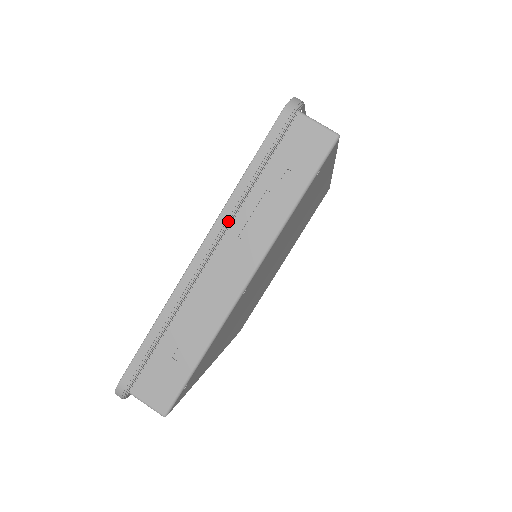
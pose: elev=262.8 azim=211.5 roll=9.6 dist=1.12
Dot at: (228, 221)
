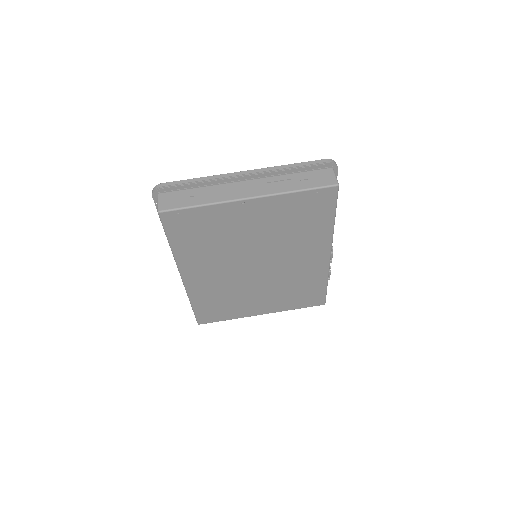
Dot at: (267, 172)
